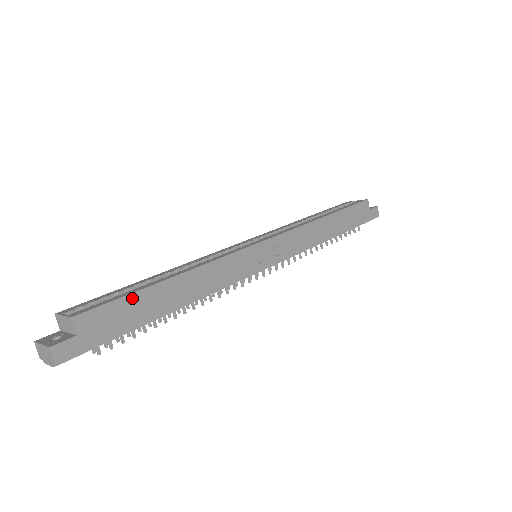
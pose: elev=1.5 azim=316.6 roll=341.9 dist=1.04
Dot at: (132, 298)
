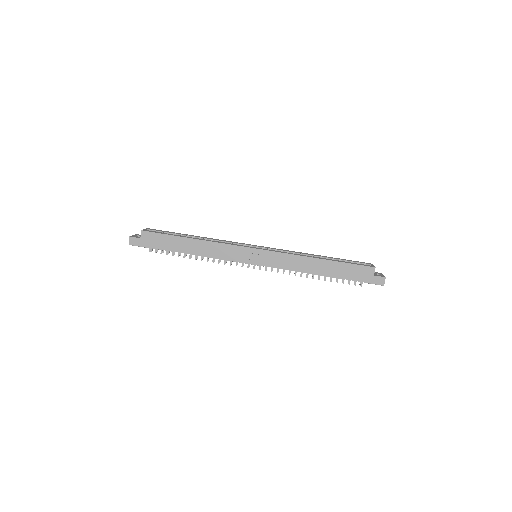
Dot at: (168, 237)
